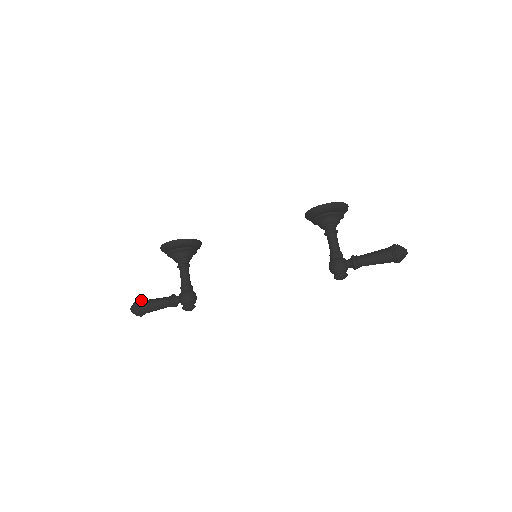
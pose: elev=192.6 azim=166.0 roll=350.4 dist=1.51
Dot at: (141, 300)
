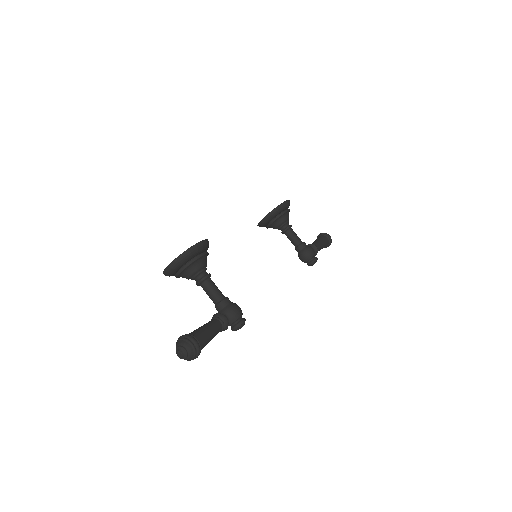
Dot at: (187, 334)
